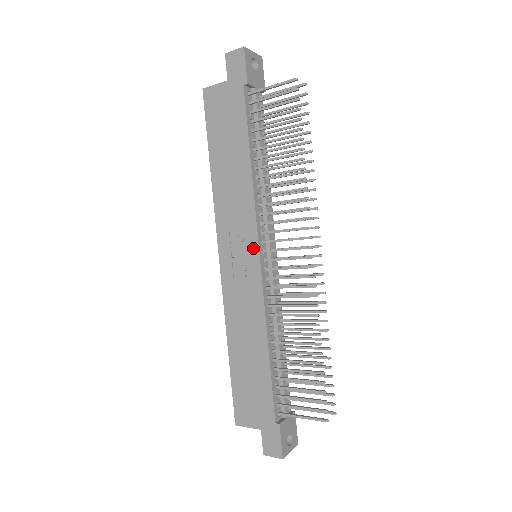
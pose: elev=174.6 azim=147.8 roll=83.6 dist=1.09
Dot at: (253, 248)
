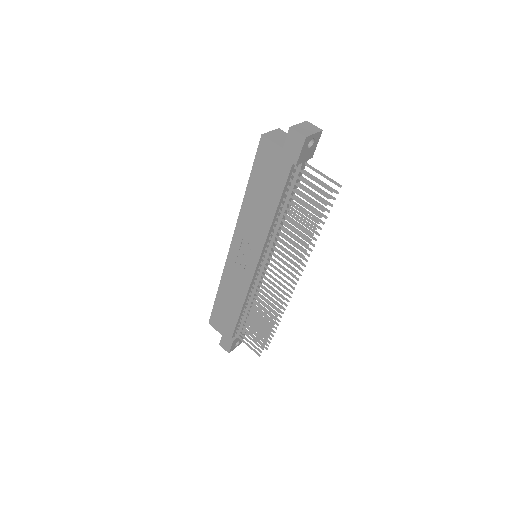
Dot at: (254, 260)
